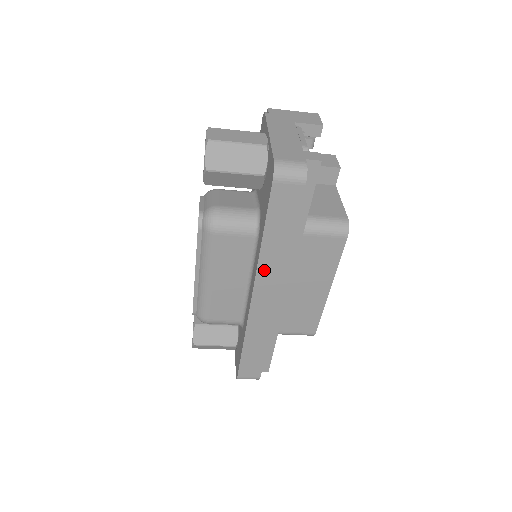
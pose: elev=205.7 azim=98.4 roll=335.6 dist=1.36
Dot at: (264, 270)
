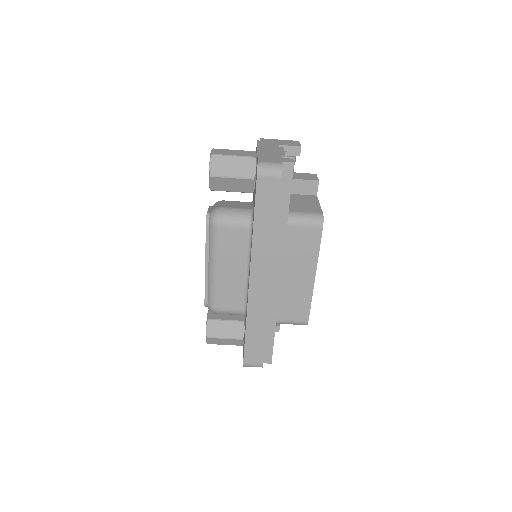
Dot at: (257, 254)
